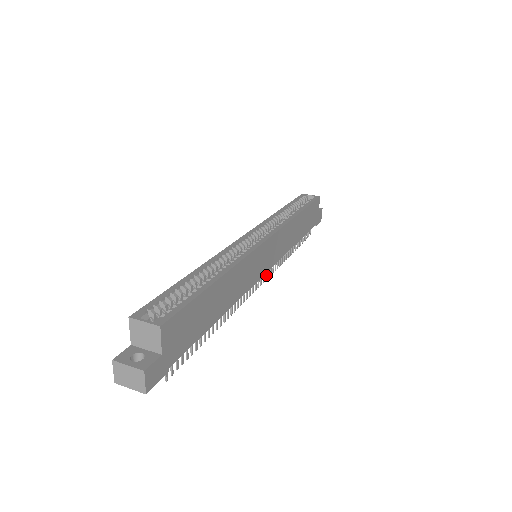
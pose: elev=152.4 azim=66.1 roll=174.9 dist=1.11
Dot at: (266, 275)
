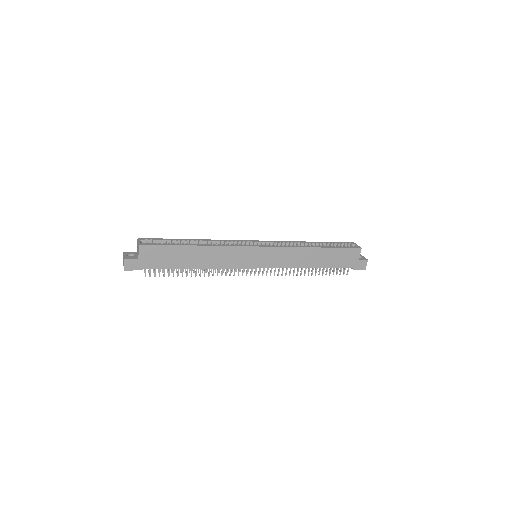
Dot at: (263, 272)
